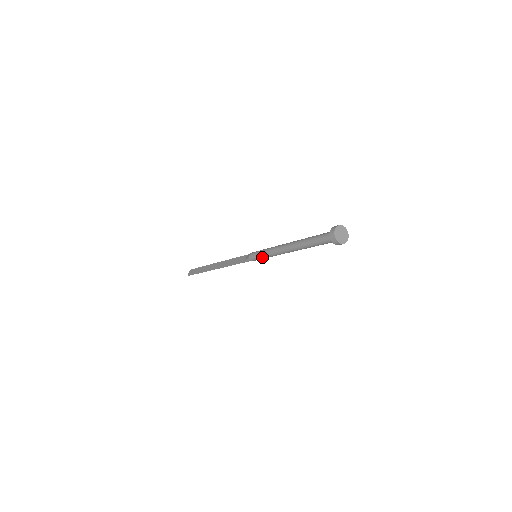
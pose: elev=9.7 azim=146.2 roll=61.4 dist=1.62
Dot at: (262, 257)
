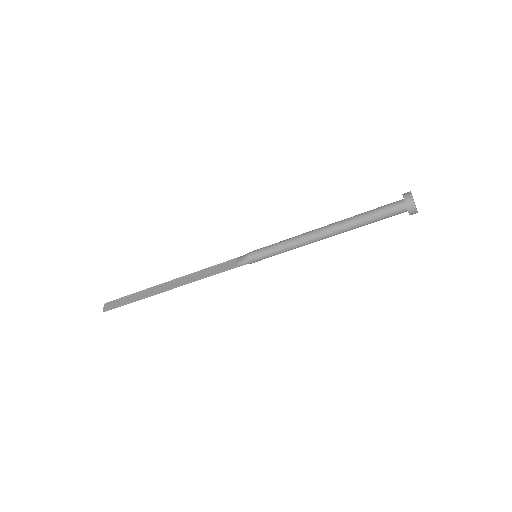
Dot at: (272, 254)
